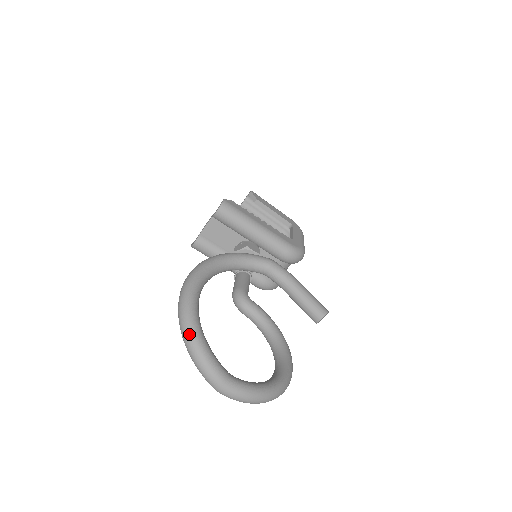
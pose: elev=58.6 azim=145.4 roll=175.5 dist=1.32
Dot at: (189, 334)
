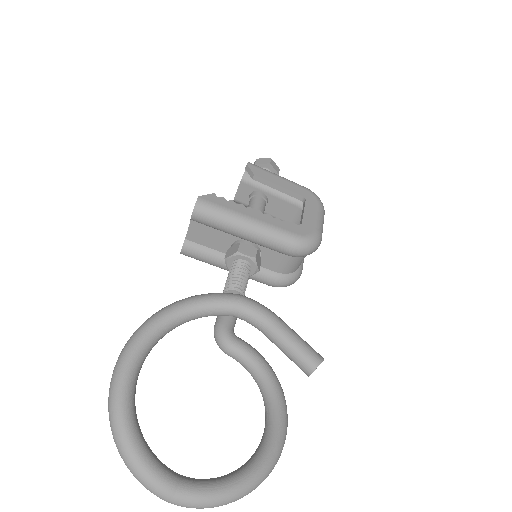
Dot at: (118, 442)
